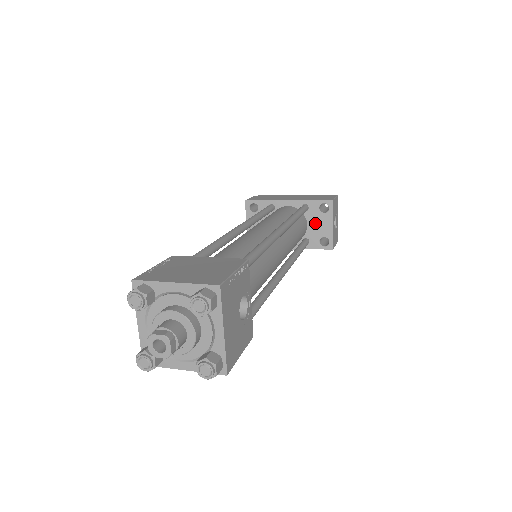
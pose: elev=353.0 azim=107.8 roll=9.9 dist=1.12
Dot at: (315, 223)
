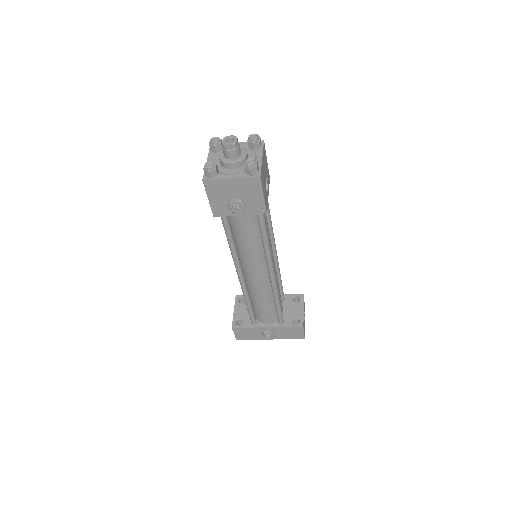
Dot at: (289, 309)
